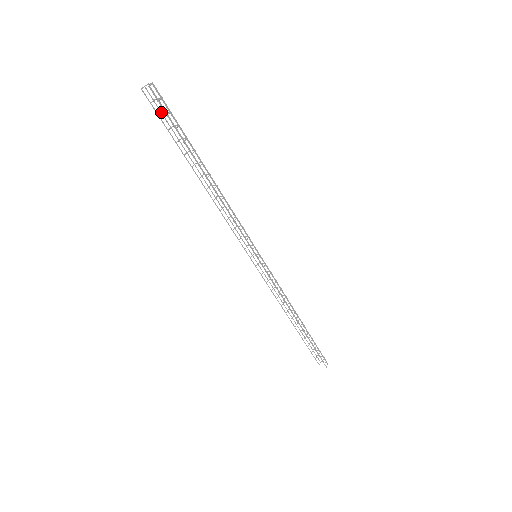
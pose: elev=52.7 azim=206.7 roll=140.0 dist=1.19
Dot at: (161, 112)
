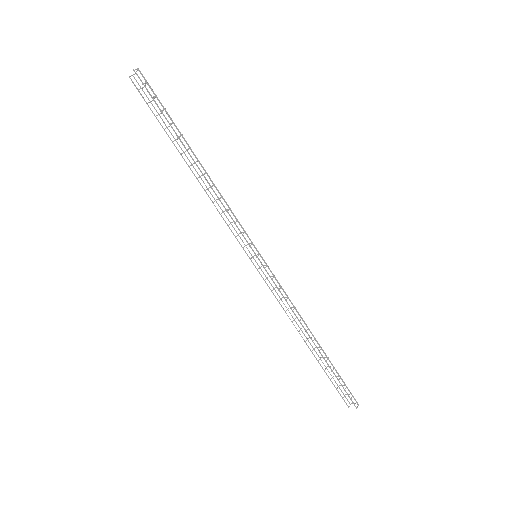
Dot at: (149, 100)
